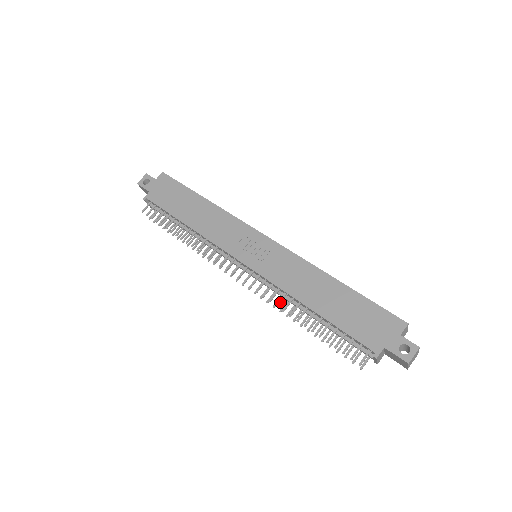
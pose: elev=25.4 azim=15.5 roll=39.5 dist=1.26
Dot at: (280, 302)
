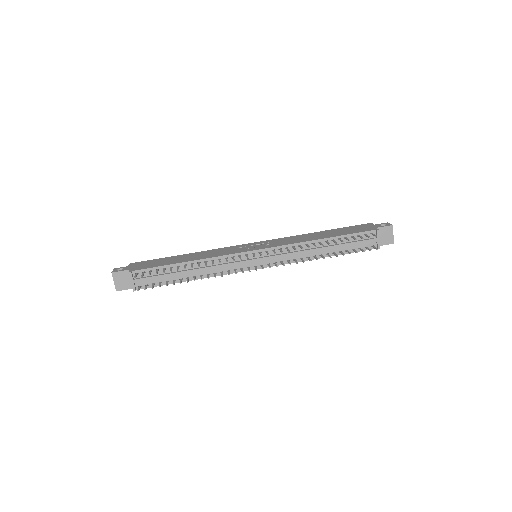
Dot at: (302, 248)
